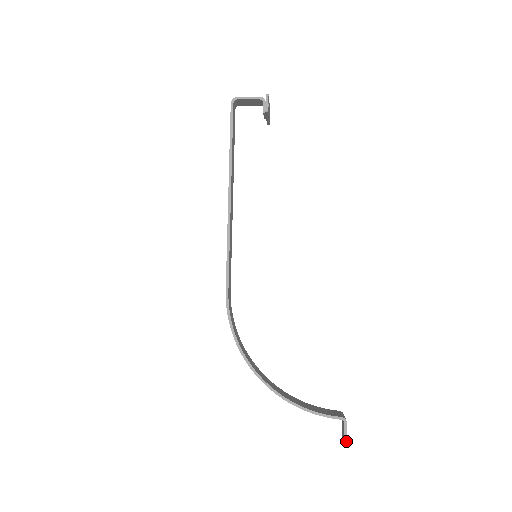
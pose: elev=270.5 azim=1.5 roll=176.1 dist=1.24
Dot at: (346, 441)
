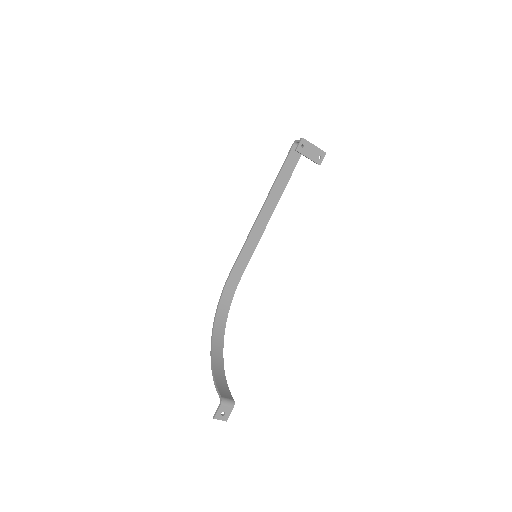
Dot at: (214, 417)
